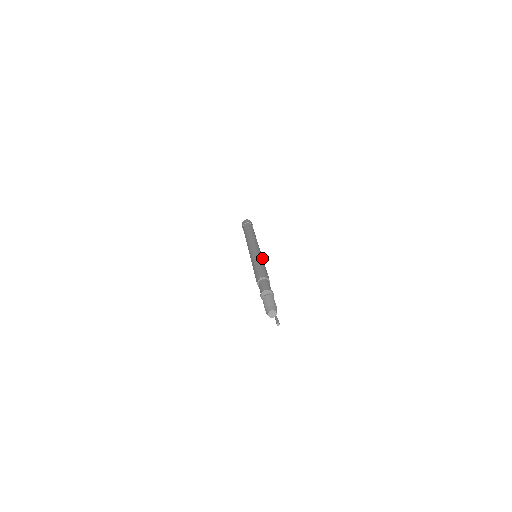
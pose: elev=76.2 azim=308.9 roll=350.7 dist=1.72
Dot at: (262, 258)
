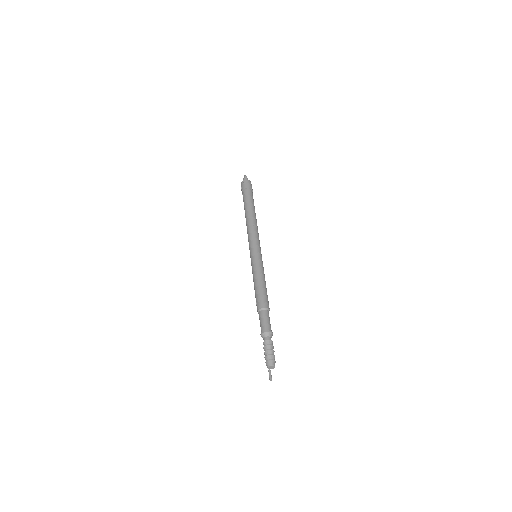
Dot at: (263, 268)
